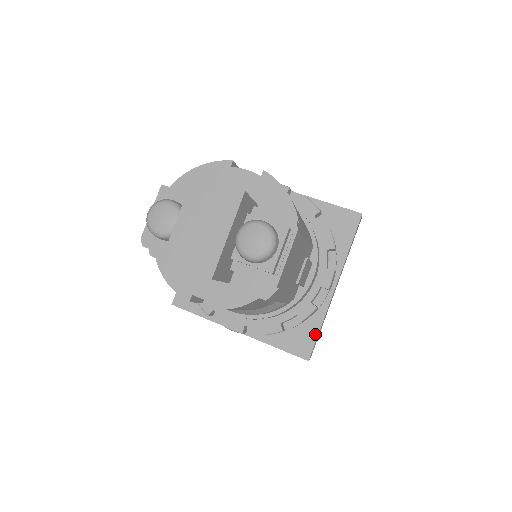
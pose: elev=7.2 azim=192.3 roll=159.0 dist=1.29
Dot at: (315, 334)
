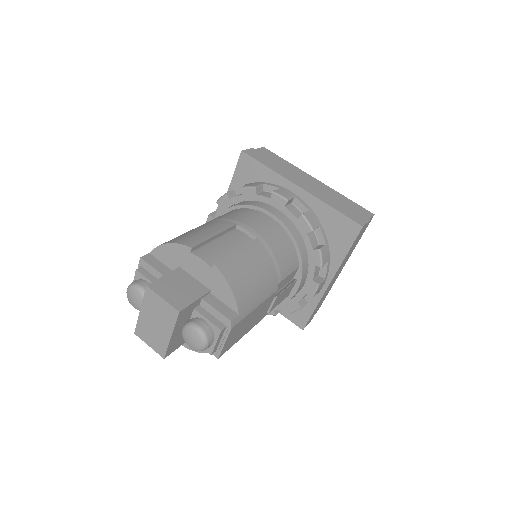
Dot at: (309, 313)
